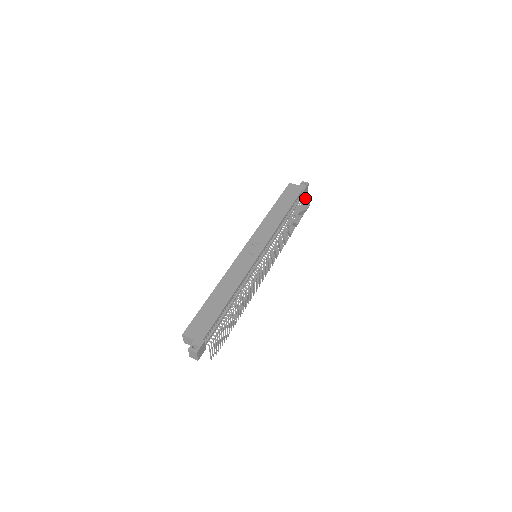
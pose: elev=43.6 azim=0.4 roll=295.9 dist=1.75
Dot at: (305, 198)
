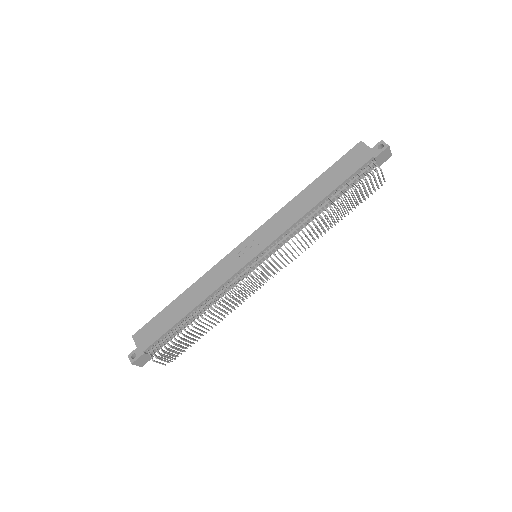
Dot at: (367, 175)
